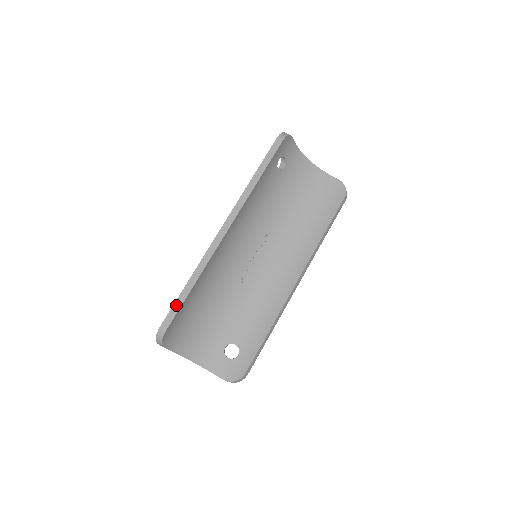
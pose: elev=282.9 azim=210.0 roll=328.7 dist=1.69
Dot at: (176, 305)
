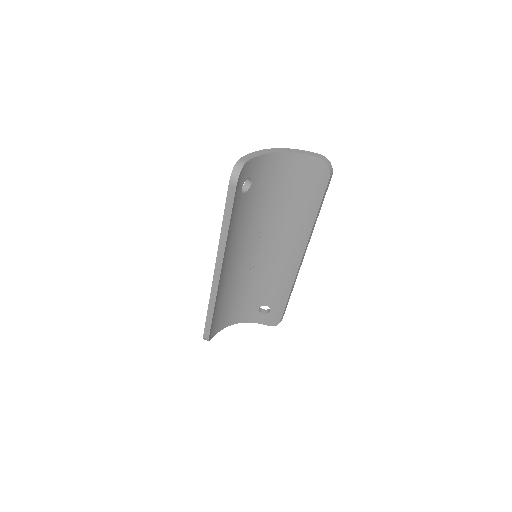
Dot at: (207, 325)
